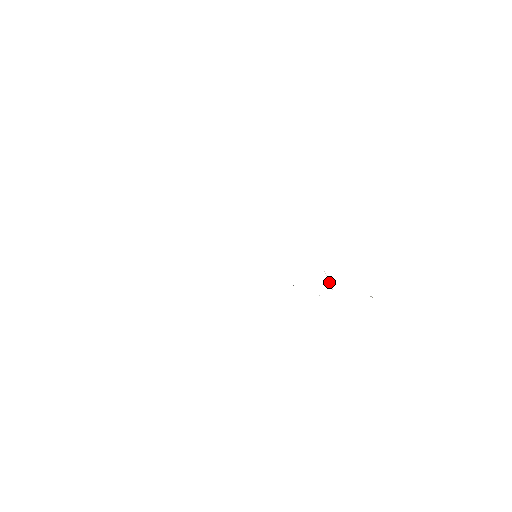
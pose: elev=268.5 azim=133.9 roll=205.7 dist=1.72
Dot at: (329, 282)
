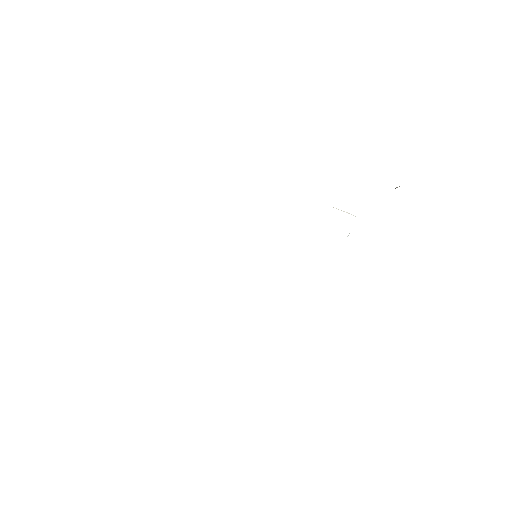
Dot at: occluded
